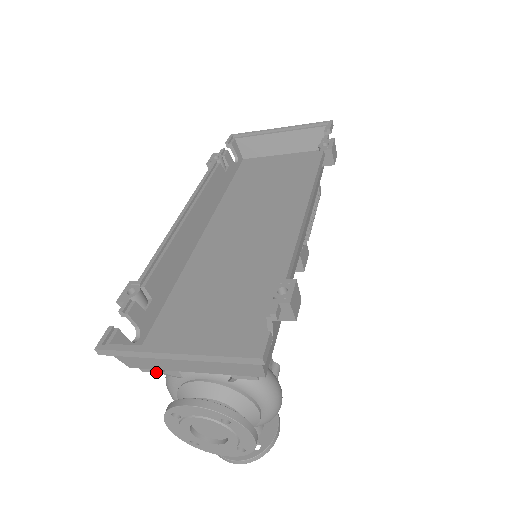
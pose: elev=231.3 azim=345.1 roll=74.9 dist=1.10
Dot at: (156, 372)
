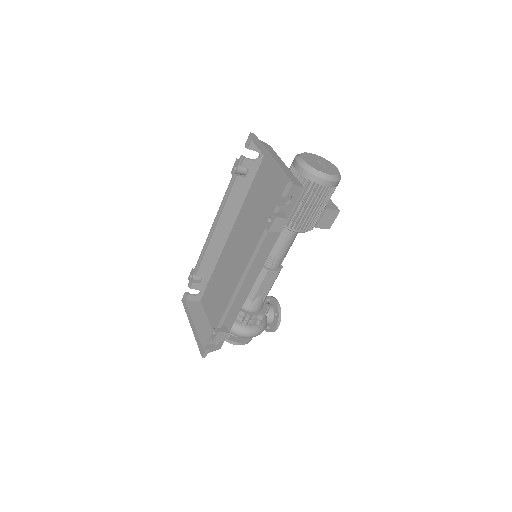
Dot at: occluded
